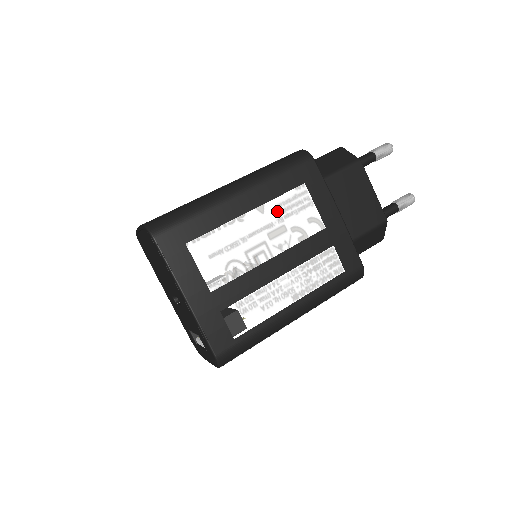
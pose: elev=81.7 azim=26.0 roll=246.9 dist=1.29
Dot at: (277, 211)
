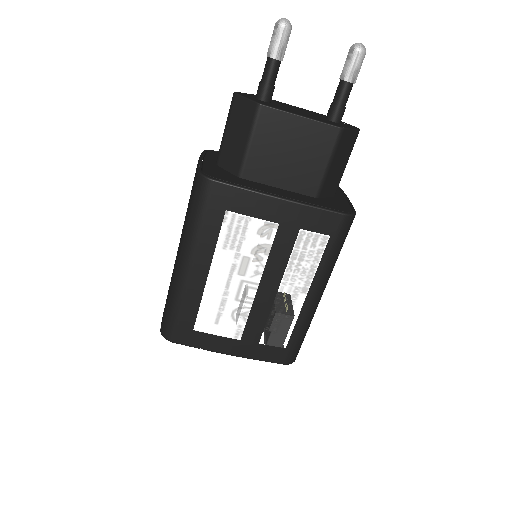
Dot at: (227, 253)
